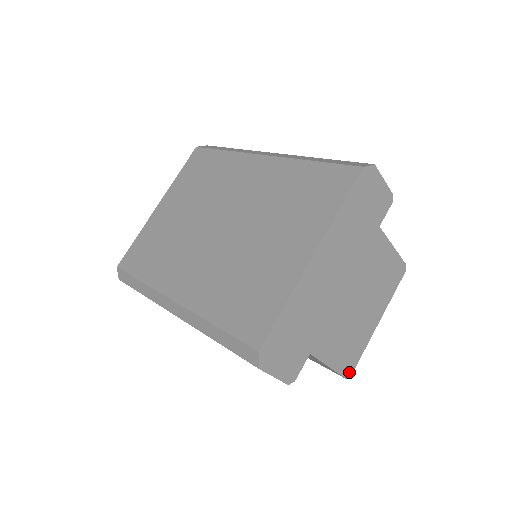
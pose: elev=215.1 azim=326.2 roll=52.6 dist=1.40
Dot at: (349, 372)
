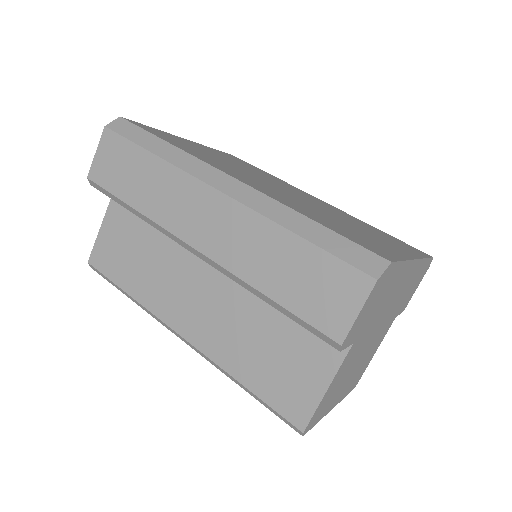
Dot at: (307, 428)
